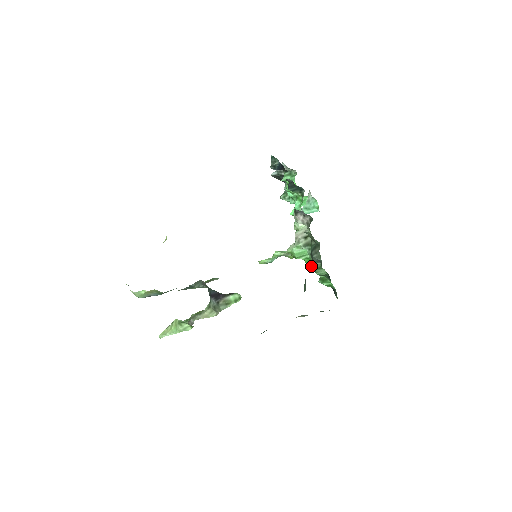
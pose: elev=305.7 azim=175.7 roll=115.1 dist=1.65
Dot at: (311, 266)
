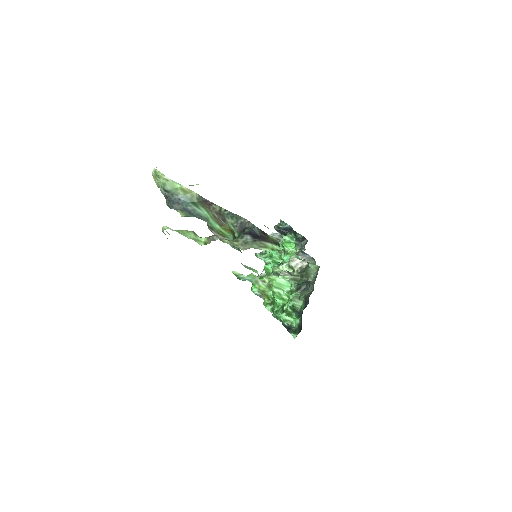
Dot at: (294, 293)
